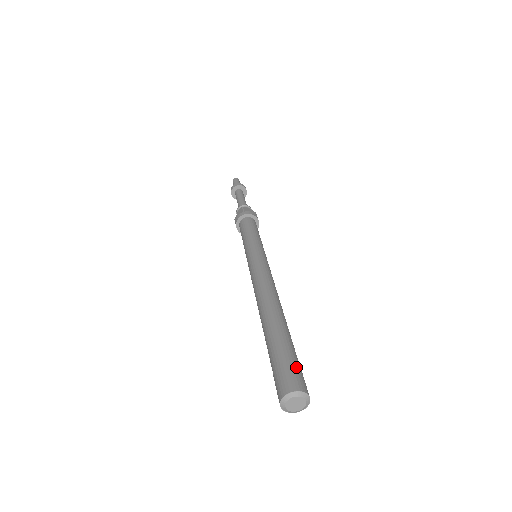
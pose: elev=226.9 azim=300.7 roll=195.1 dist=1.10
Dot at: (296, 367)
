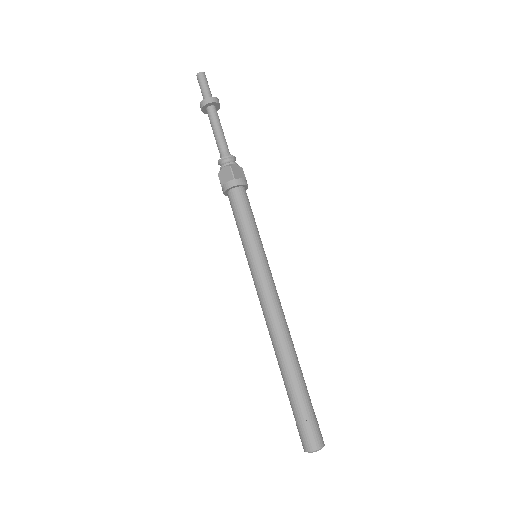
Dot at: (316, 423)
